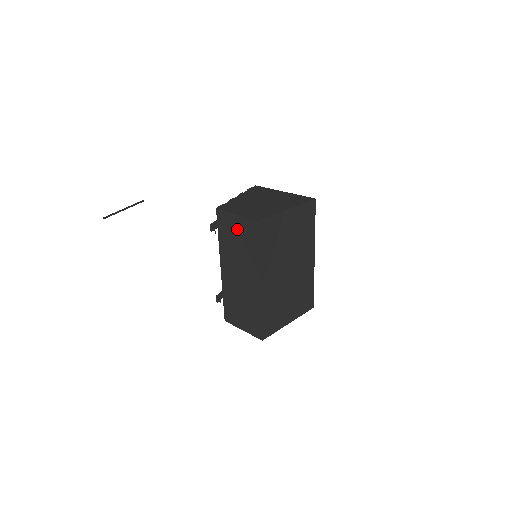
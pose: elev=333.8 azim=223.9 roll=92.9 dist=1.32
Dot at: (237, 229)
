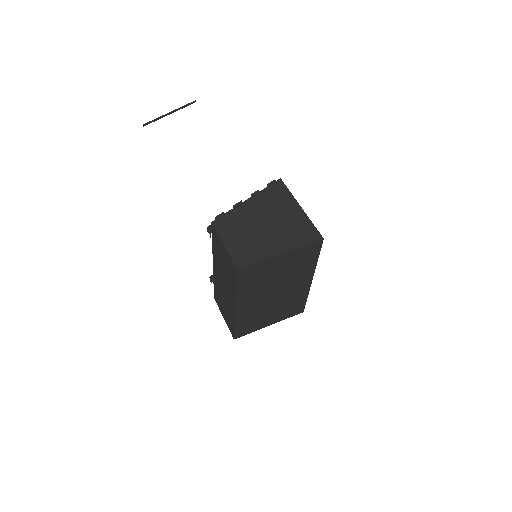
Dot at: (224, 255)
